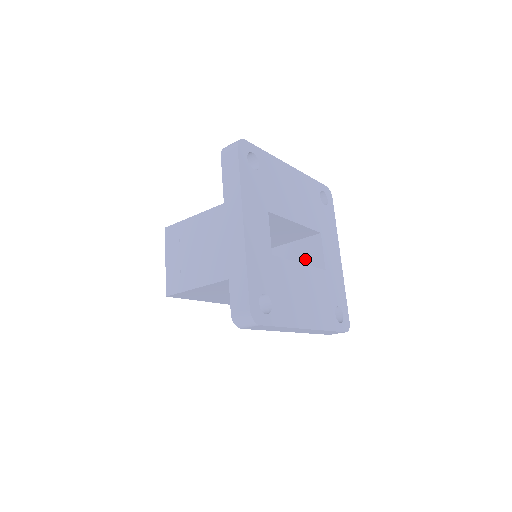
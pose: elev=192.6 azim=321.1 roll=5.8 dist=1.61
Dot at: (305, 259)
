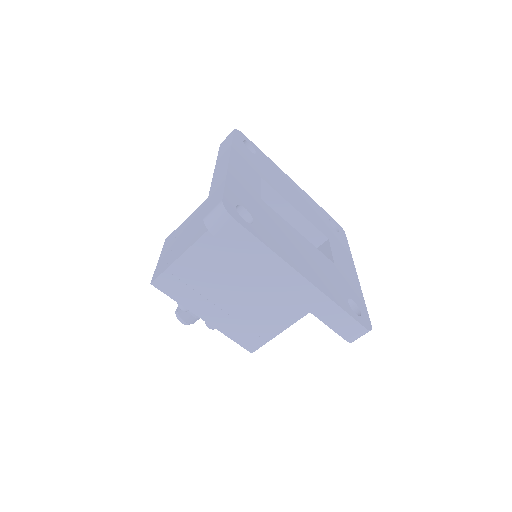
Dot at: occluded
